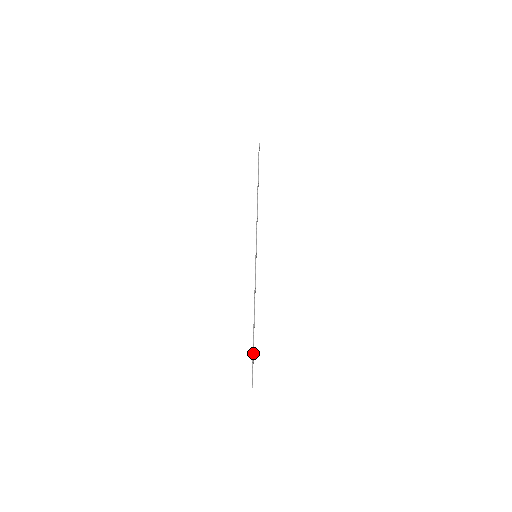
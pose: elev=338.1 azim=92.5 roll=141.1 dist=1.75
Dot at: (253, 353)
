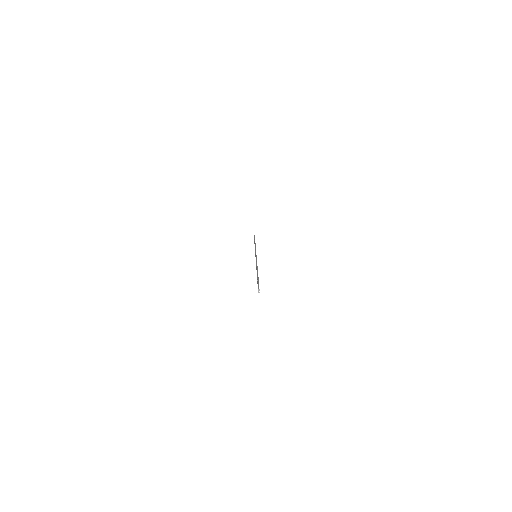
Dot at: (258, 278)
